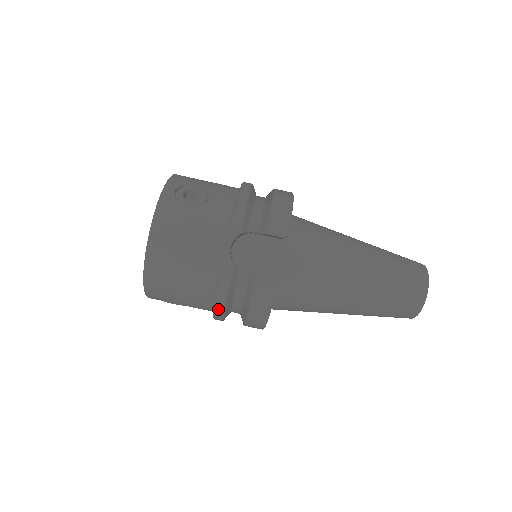
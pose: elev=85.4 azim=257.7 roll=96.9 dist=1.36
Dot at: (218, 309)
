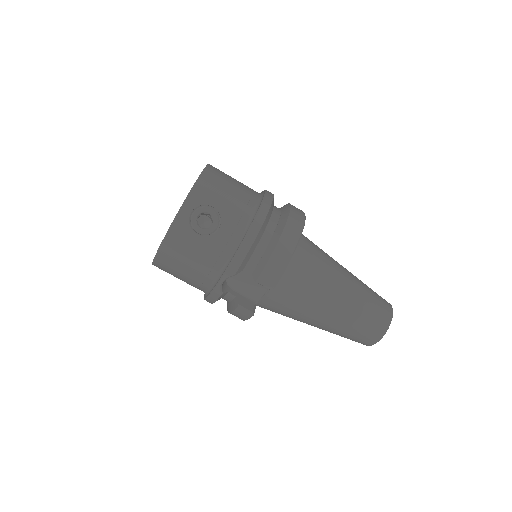
Dot at: occluded
